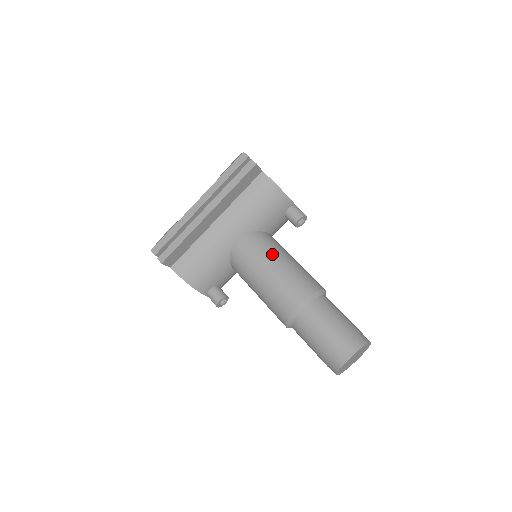
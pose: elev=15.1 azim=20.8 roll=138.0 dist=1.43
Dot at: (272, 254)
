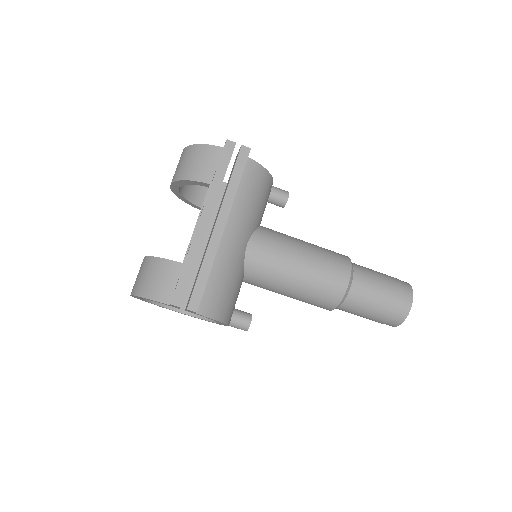
Dot at: (292, 244)
